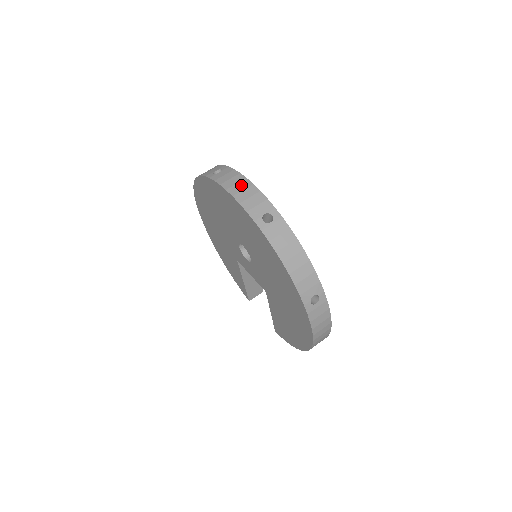
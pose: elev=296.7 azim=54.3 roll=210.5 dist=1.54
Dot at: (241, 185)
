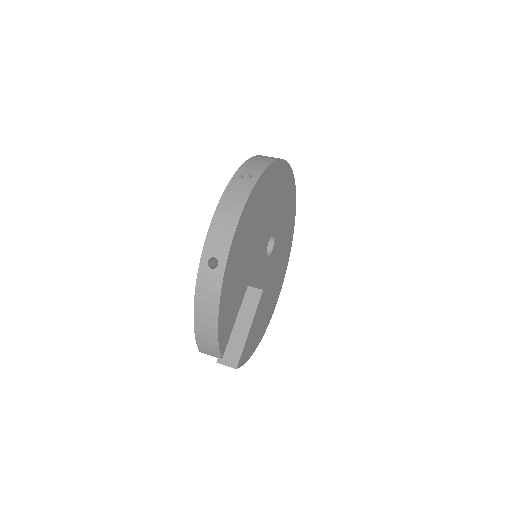
Dot at: occluded
